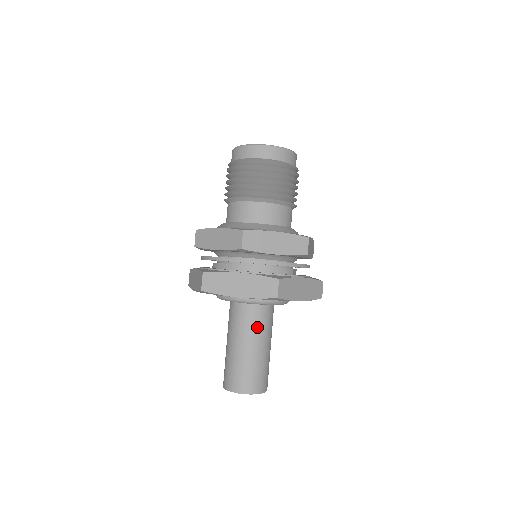
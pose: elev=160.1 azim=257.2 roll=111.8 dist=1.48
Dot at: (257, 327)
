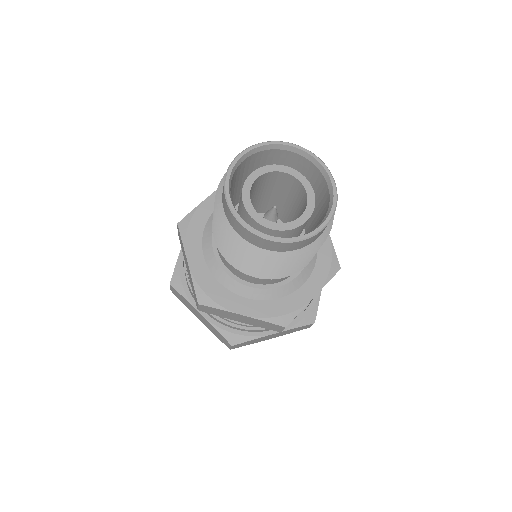
Dot at: occluded
